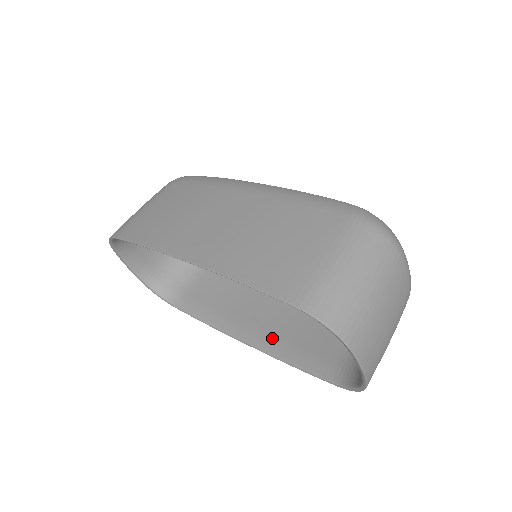
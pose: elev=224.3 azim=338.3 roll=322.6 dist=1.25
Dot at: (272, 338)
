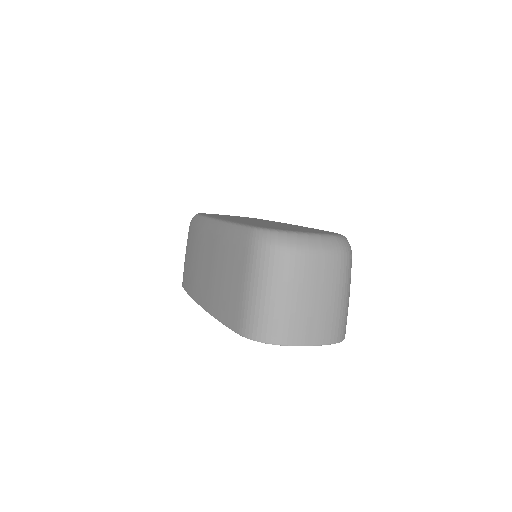
Dot at: occluded
